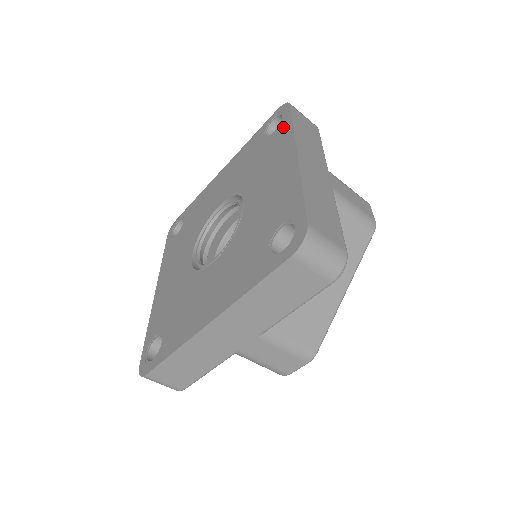
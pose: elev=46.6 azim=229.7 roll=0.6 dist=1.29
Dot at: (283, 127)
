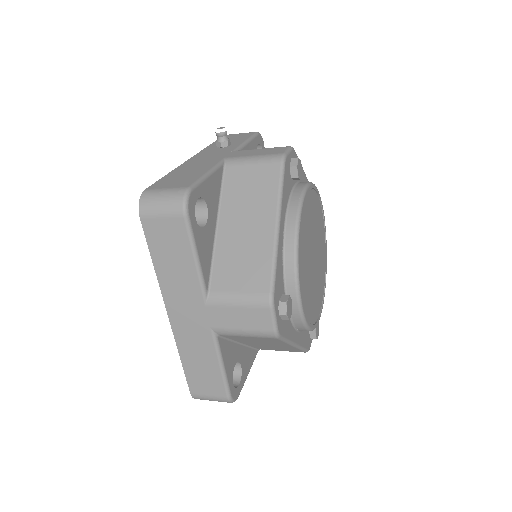
Dot at: occluded
